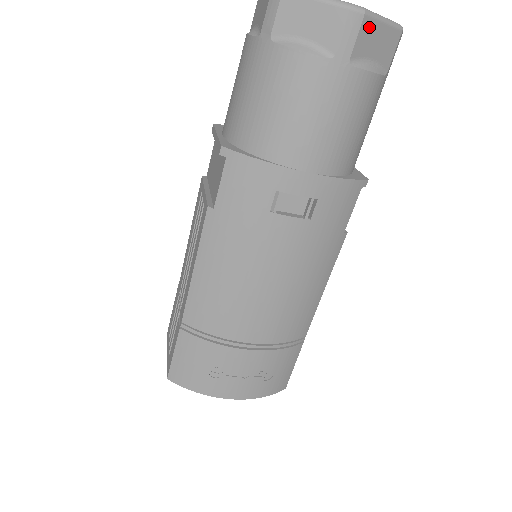
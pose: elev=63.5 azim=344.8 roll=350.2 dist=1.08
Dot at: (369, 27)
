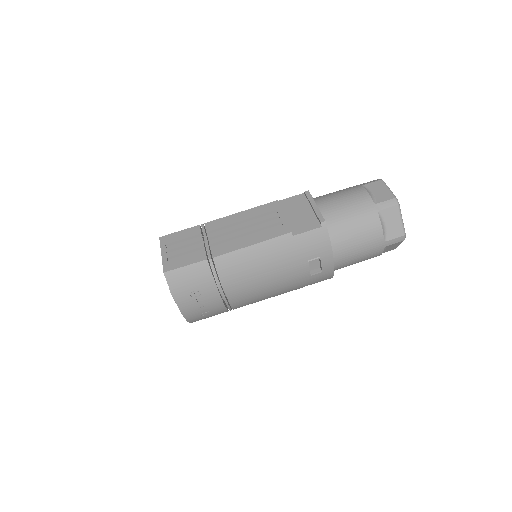
Dot at: (399, 243)
